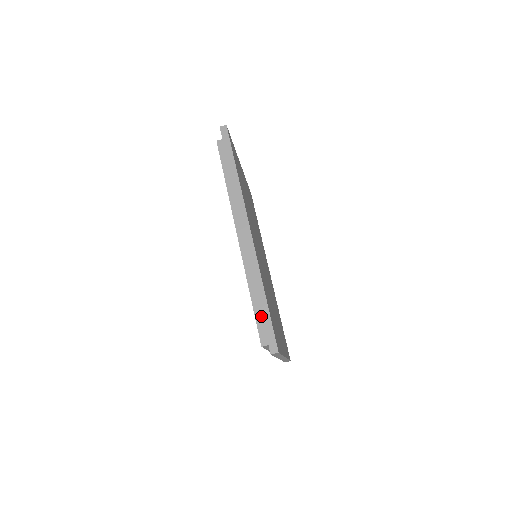
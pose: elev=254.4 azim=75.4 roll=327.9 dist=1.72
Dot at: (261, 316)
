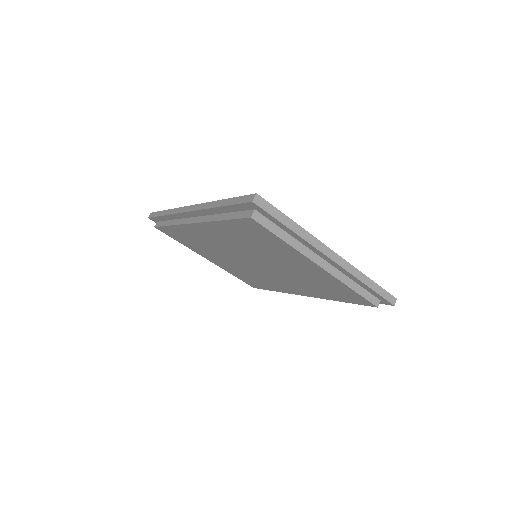
Dot at: (236, 213)
